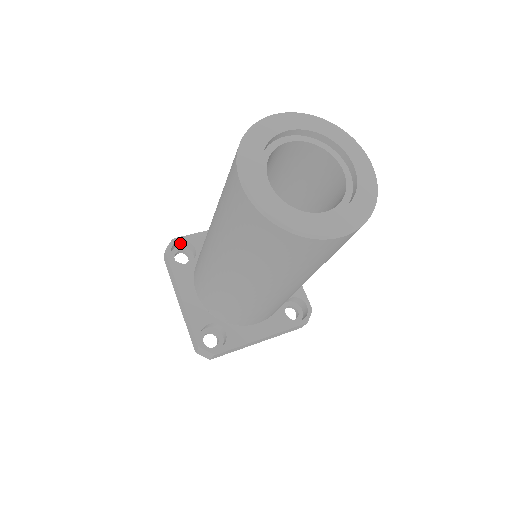
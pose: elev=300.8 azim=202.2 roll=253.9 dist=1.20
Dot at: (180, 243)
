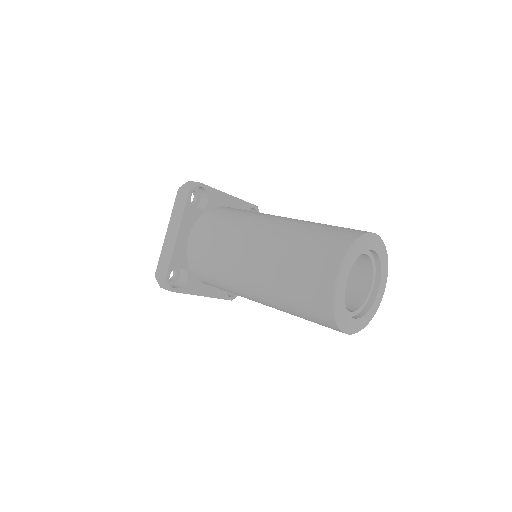
Dot at: (200, 187)
